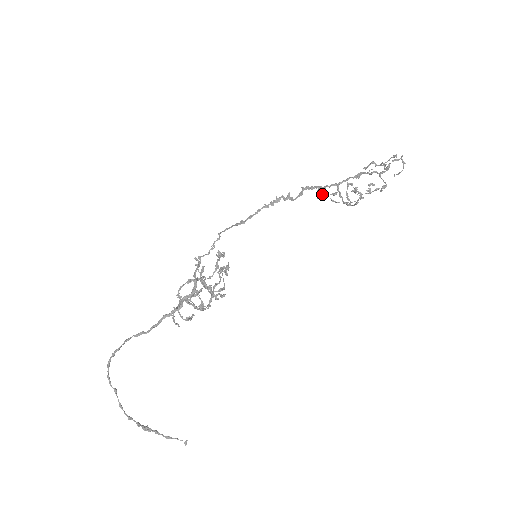
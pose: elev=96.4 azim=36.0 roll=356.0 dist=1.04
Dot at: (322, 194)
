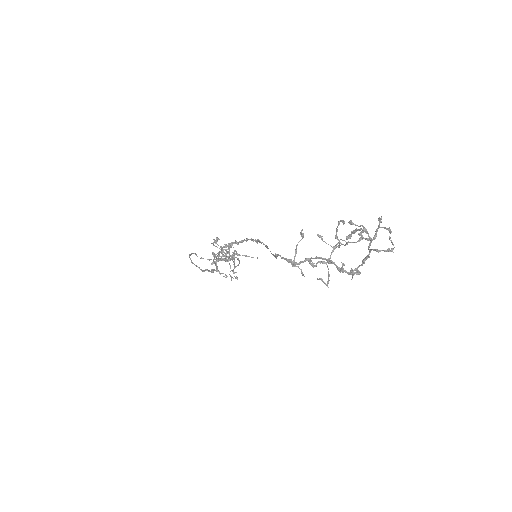
Dot at: (293, 266)
